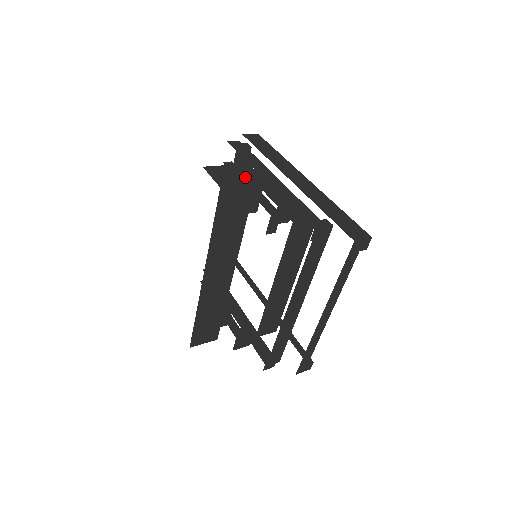
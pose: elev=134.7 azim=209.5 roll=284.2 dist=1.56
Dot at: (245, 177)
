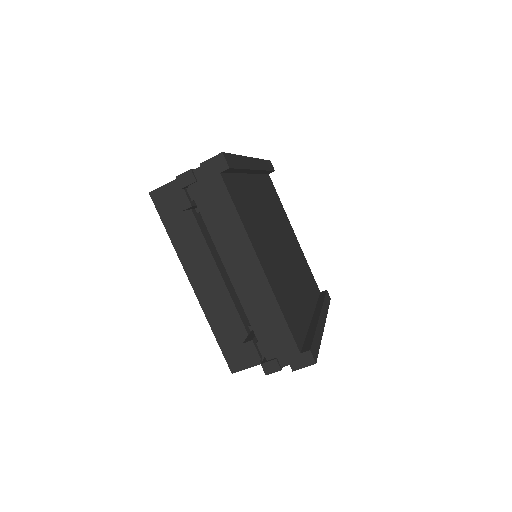
Dot at: occluded
